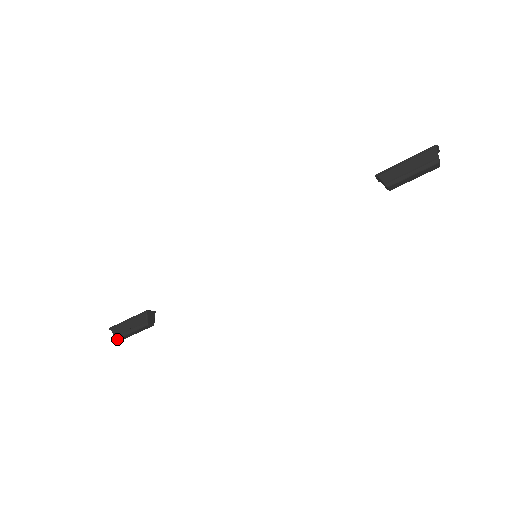
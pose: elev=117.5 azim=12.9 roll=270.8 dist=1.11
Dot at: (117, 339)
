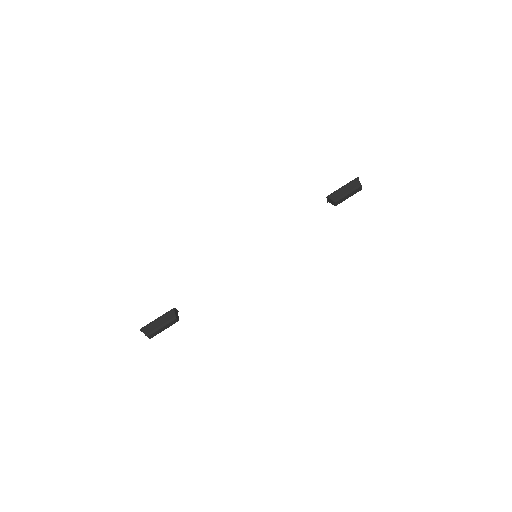
Dot at: (148, 336)
